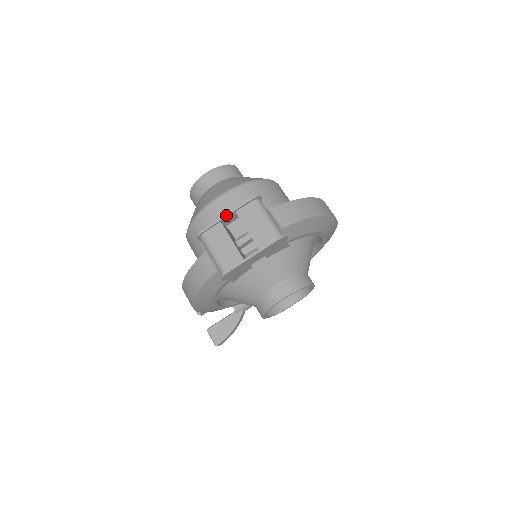
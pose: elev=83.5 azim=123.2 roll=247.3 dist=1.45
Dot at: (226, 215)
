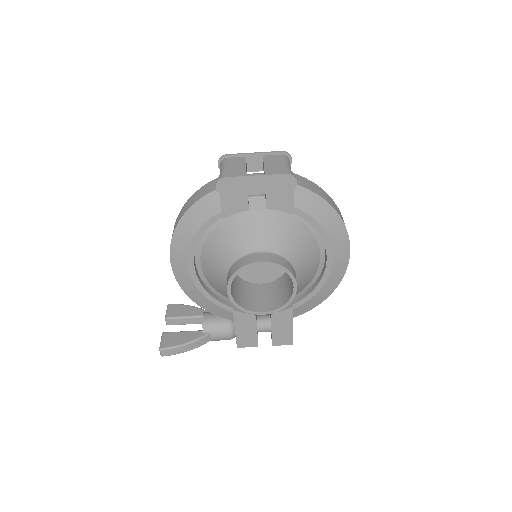
Dot at: (254, 153)
